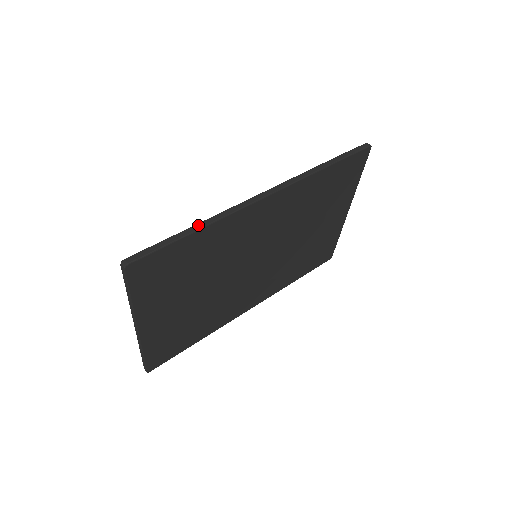
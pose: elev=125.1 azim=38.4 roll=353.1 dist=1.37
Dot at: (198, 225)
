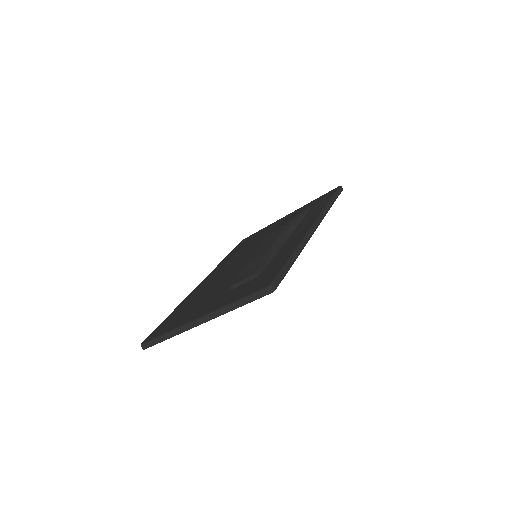
Dot at: (296, 253)
